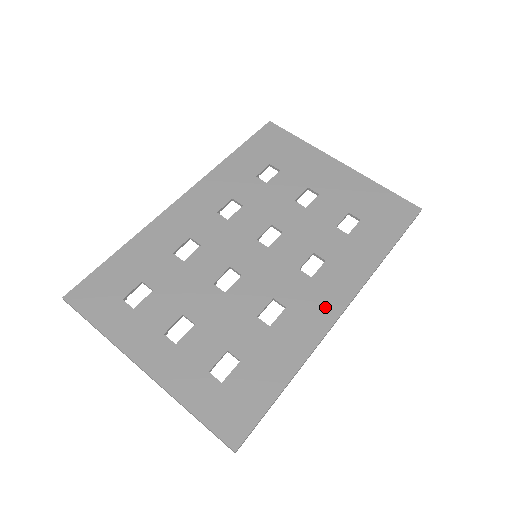
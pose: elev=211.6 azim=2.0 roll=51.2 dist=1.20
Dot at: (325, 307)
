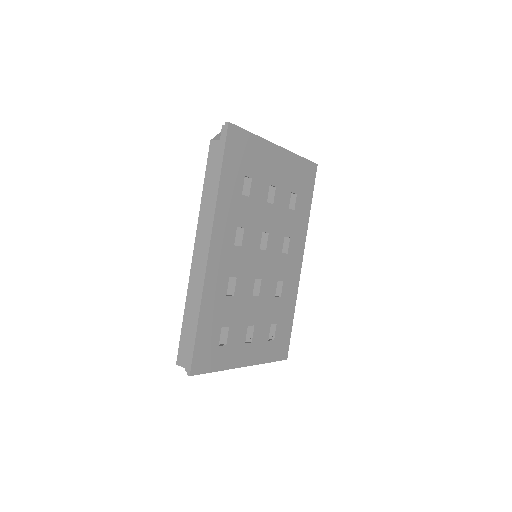
Dot at: (296, 267)
